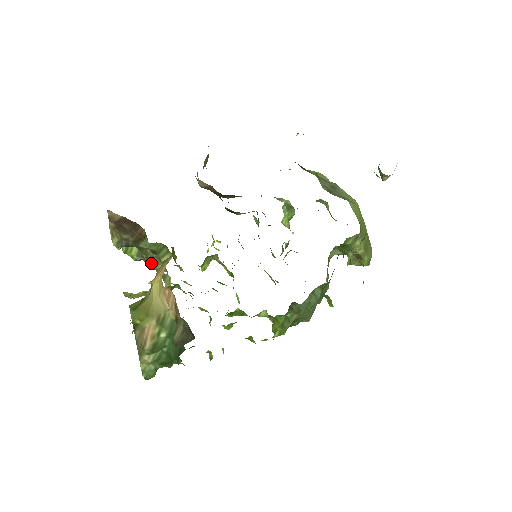
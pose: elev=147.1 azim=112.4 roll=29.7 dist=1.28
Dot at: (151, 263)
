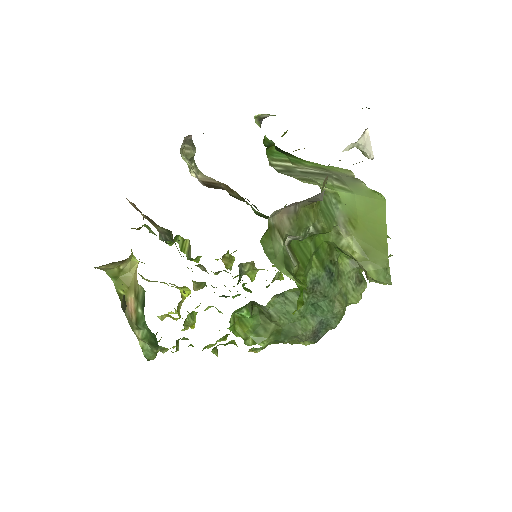
Dot at: occluded
